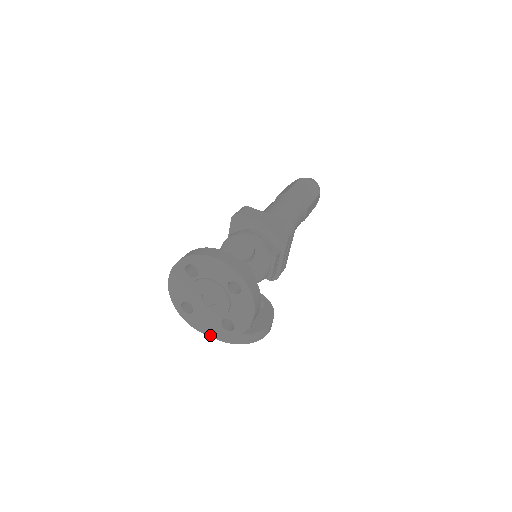
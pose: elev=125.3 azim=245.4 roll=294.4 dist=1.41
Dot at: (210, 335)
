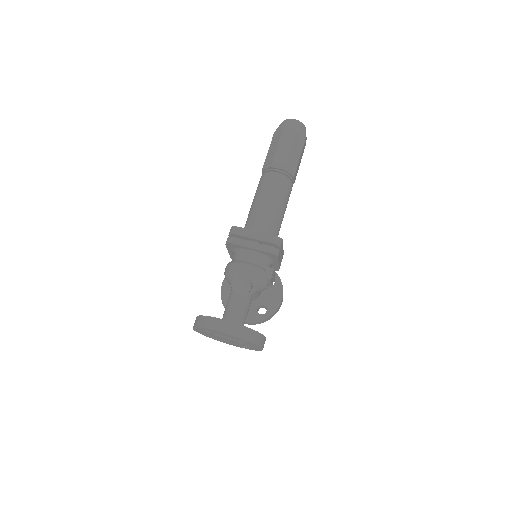
Dot at: (236, 346)
